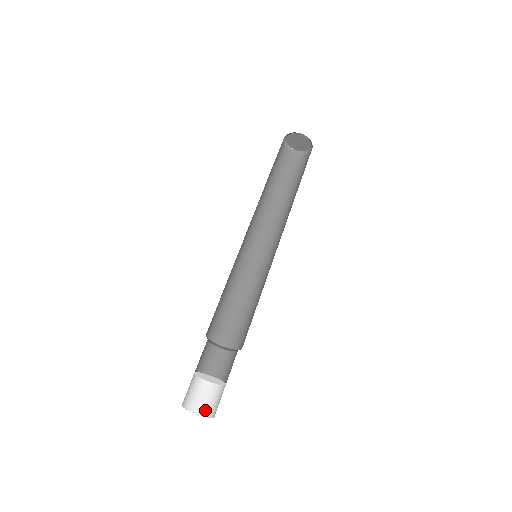
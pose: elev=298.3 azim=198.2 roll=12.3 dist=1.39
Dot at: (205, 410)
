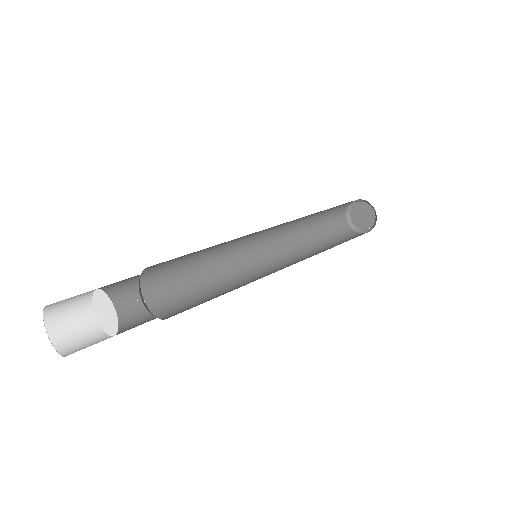
Dot at: (76, 351)
